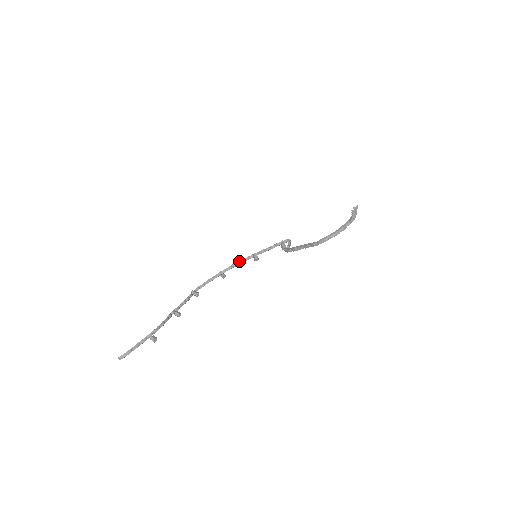
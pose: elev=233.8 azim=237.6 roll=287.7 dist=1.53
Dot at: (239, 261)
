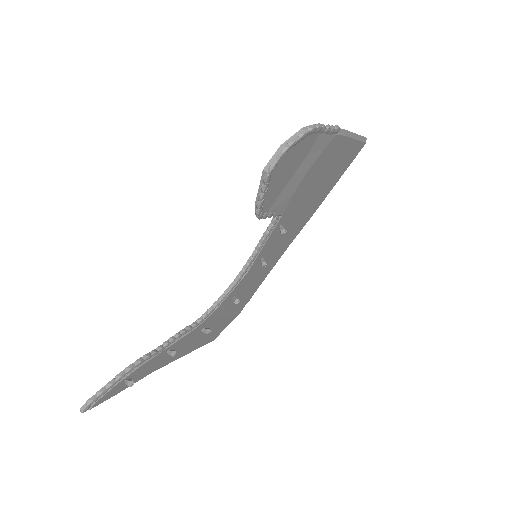
Dot at: (240, 271)
